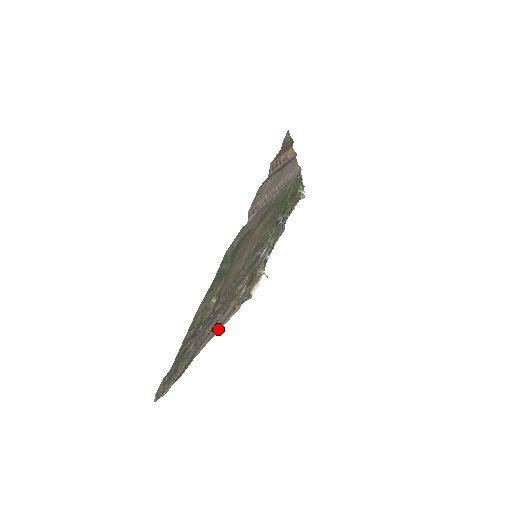
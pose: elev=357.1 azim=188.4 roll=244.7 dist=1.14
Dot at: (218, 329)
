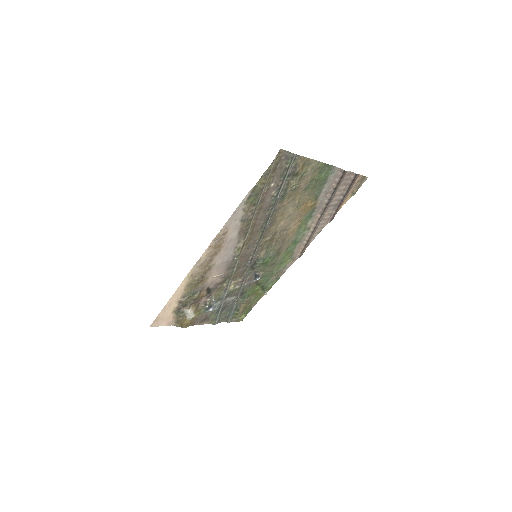
Dot at: (207, 256)
